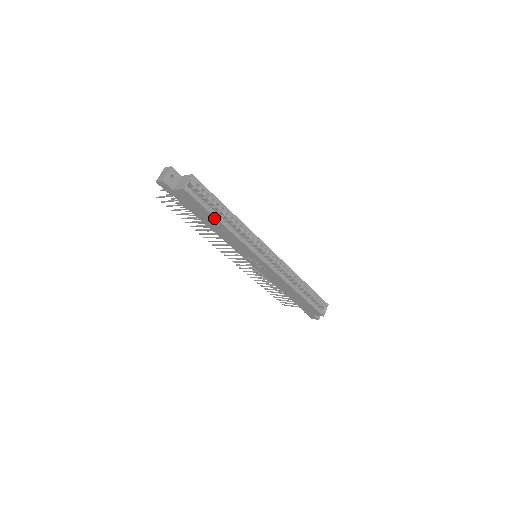
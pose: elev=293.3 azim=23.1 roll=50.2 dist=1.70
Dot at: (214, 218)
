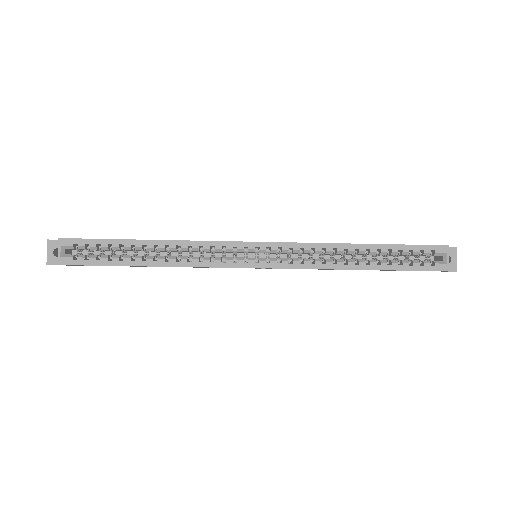
Dot at: occluded
